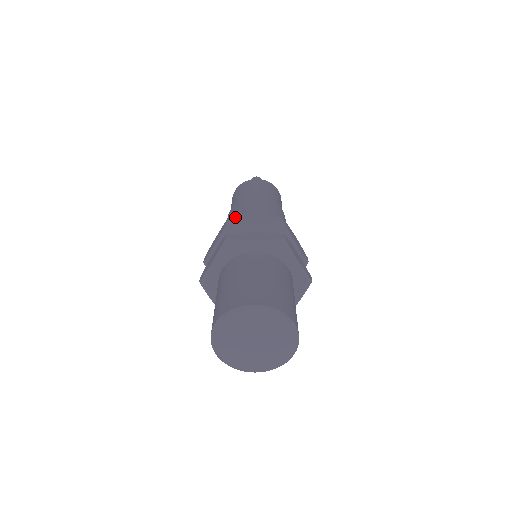
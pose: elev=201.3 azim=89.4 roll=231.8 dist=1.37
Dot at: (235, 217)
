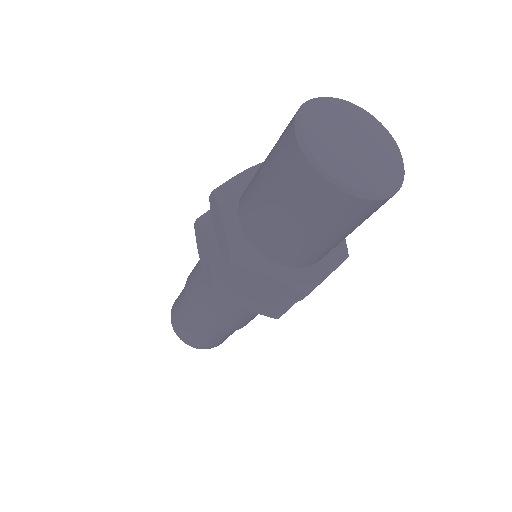
Dot at: occluded
